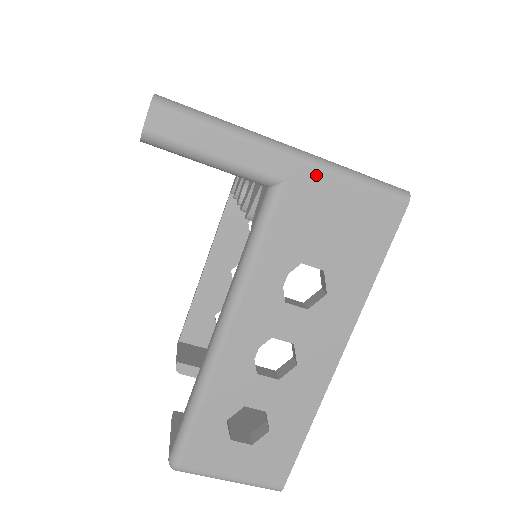
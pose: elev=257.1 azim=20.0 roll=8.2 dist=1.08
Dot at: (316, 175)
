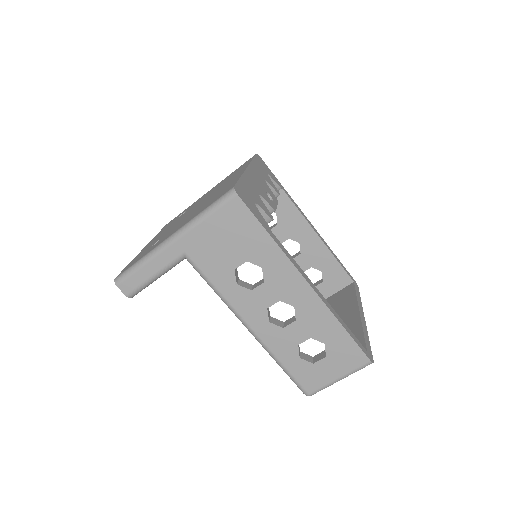
Dot at: (190, 235)
